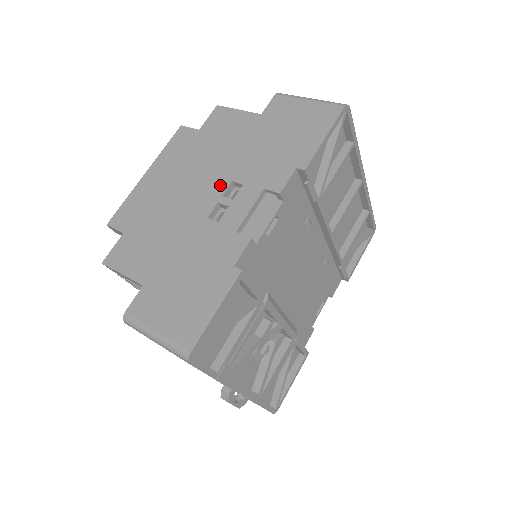
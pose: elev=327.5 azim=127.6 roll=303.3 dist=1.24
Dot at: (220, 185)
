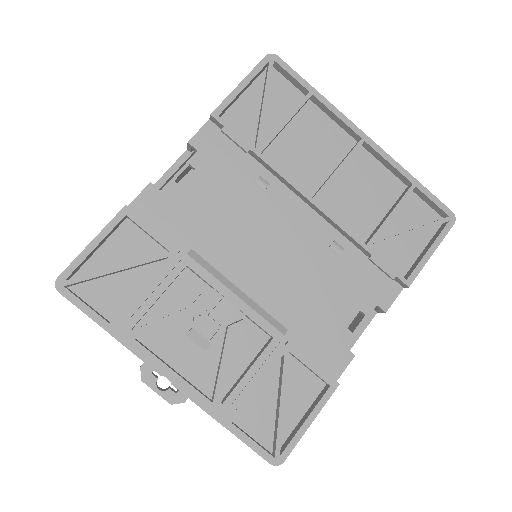
Dot at: occluded
